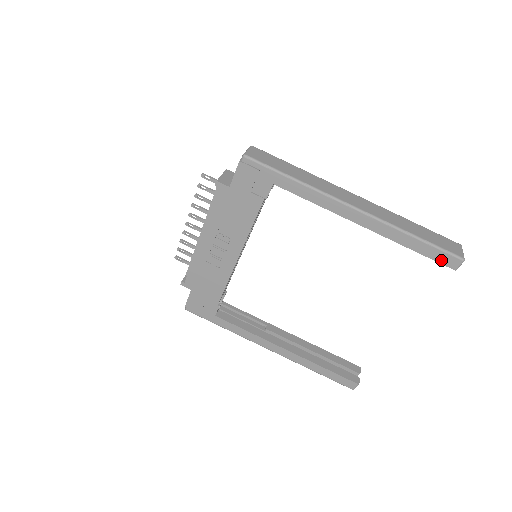
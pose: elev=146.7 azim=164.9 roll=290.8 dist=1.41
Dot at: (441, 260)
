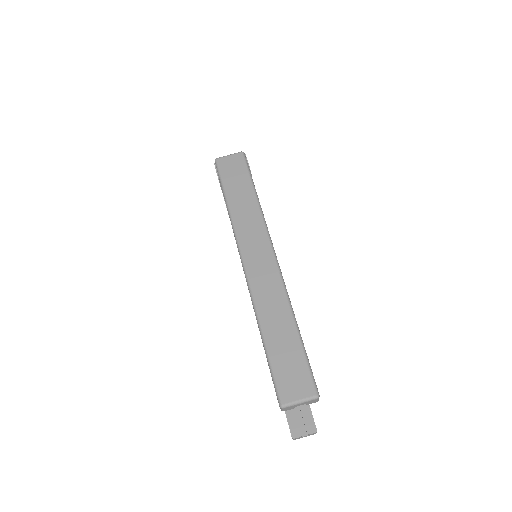
Dot at: occluded
